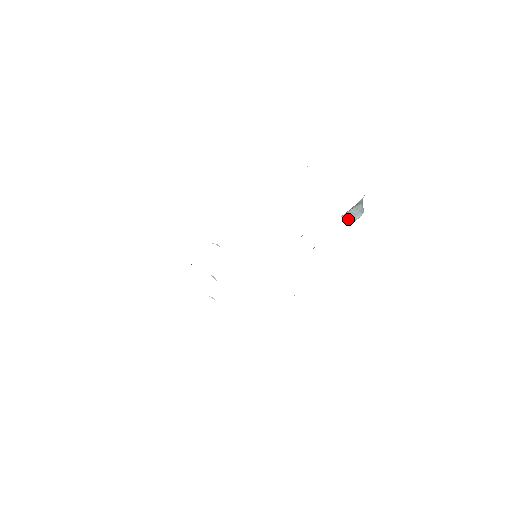
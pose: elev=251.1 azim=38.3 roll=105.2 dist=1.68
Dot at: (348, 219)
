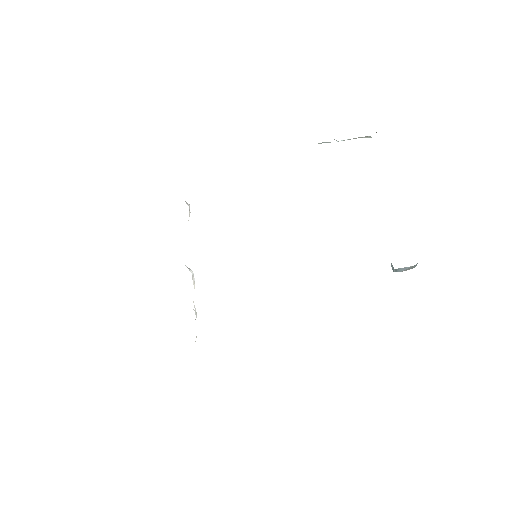
Dot at: (395, 270)
